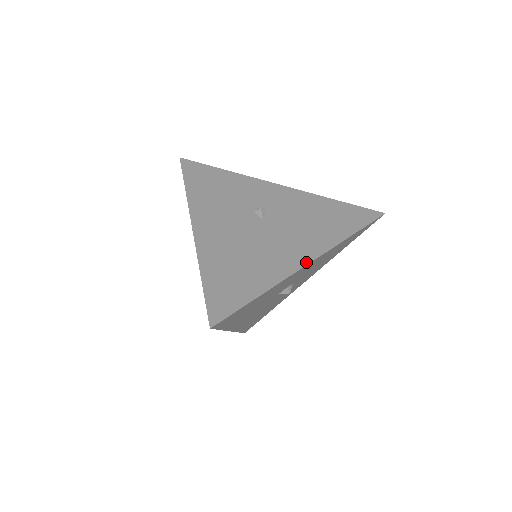
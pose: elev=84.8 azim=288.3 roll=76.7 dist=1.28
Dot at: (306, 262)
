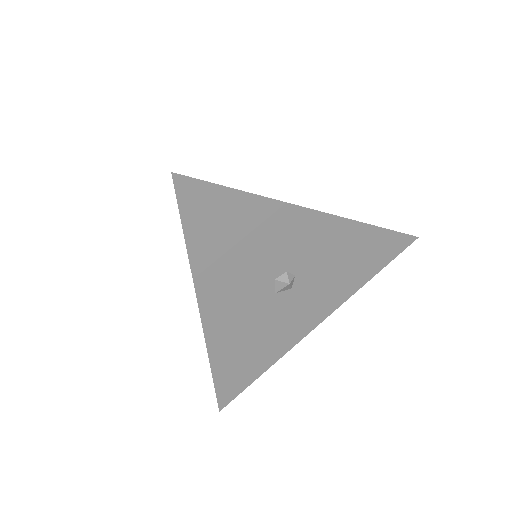
Dot at: occluded
